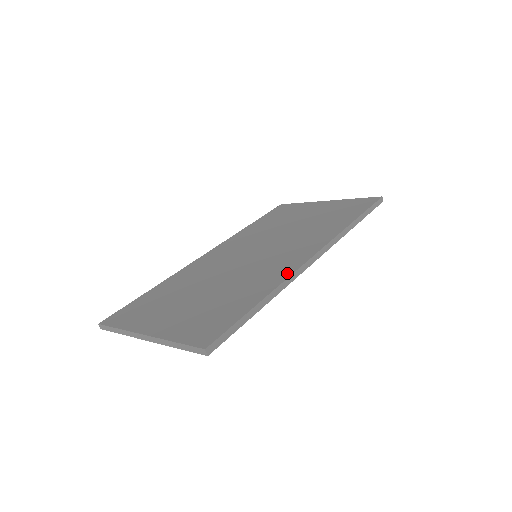
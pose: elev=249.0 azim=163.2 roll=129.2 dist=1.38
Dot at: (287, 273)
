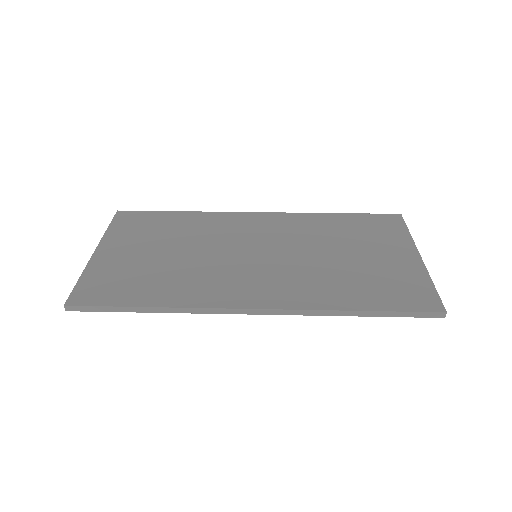
Dot at: (206, 302)
